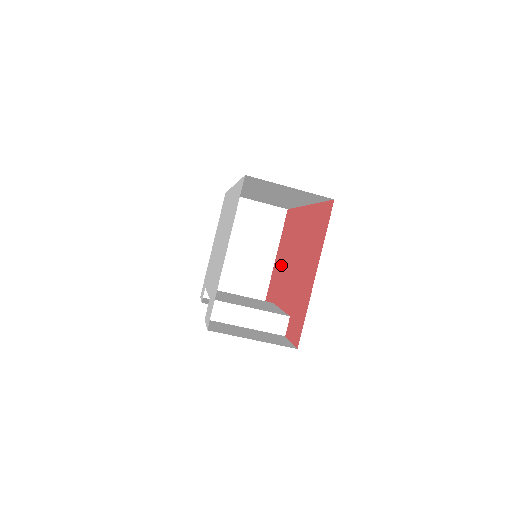
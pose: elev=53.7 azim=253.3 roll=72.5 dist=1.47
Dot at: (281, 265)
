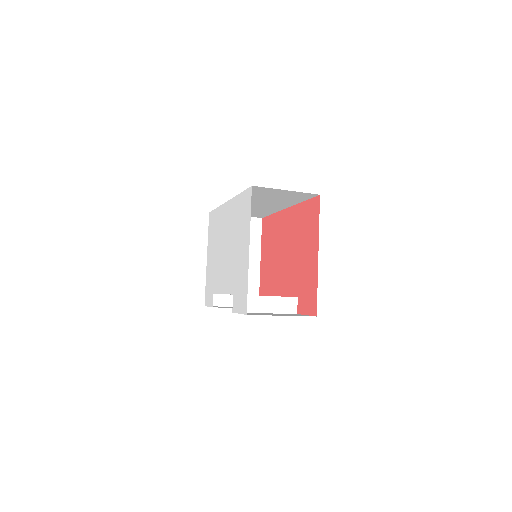
Dot at: (270, 263)
